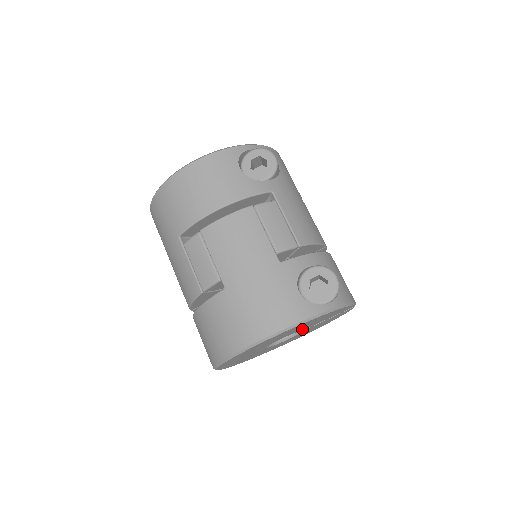
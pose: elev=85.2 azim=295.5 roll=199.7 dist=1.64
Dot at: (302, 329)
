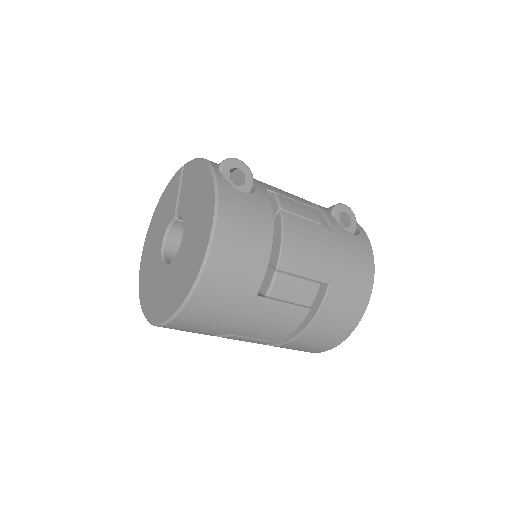
Dot at: occluded
